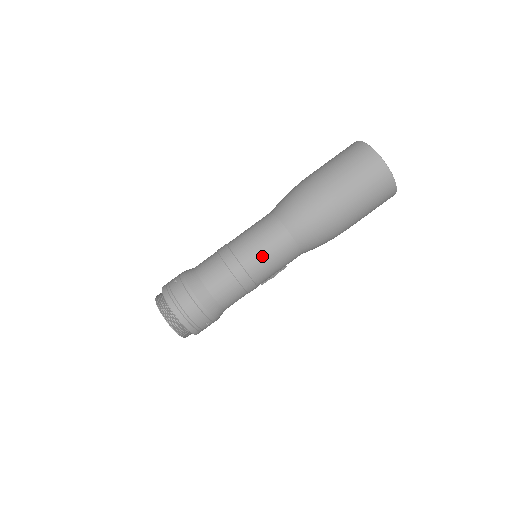
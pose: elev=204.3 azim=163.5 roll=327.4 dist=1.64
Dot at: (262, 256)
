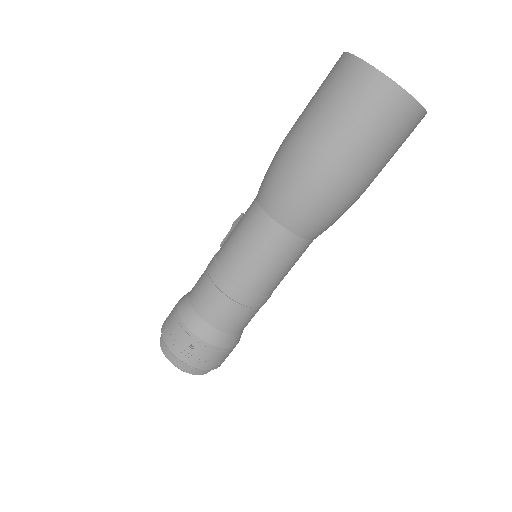
Dot at: (284, 276)
